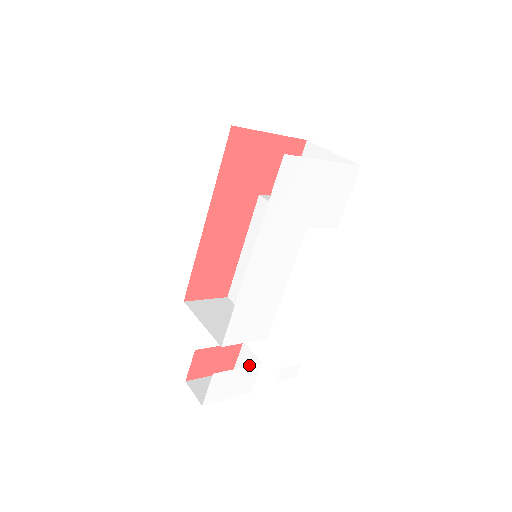
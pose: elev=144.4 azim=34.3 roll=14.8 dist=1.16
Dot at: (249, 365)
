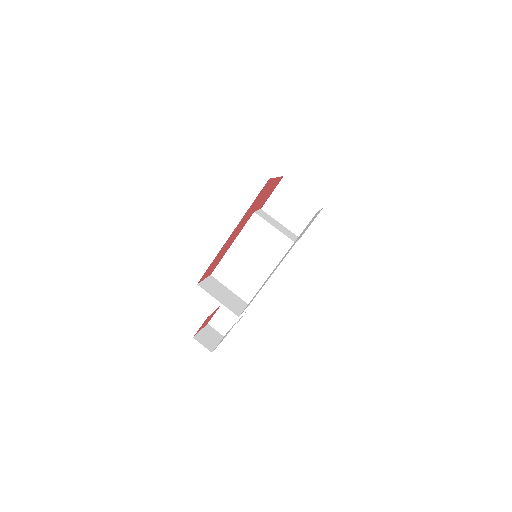
Dot at: (226, 320)
